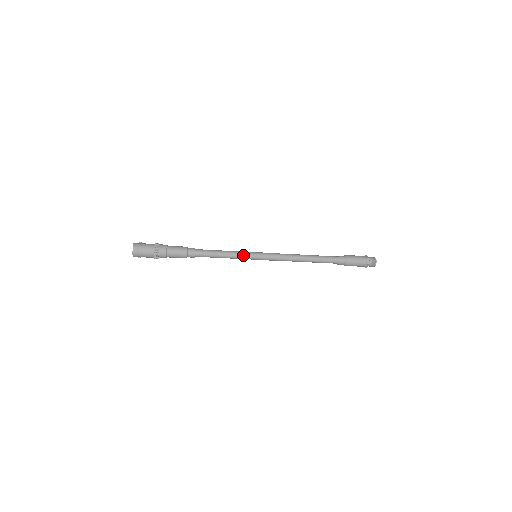
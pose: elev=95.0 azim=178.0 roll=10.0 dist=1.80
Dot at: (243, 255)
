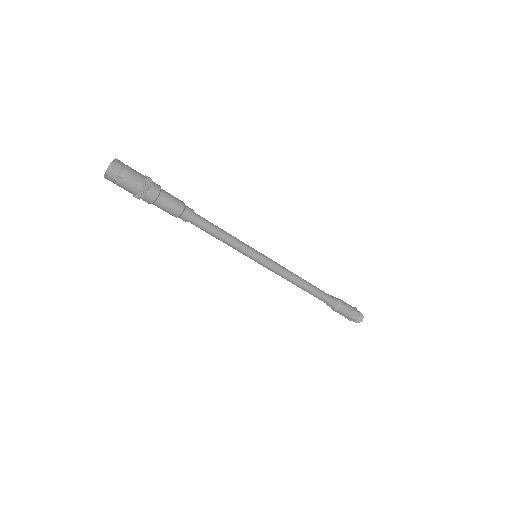
Dot at: (246, 244)
